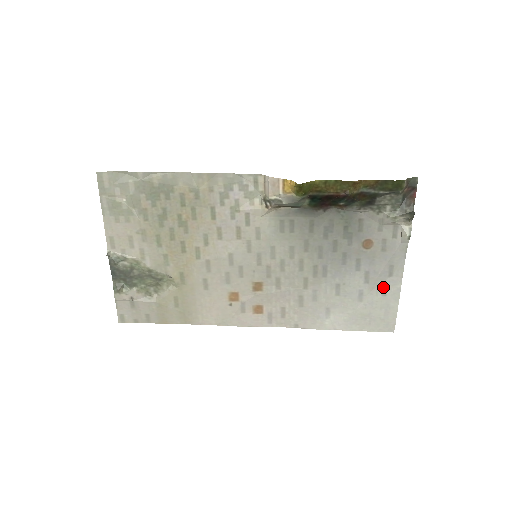
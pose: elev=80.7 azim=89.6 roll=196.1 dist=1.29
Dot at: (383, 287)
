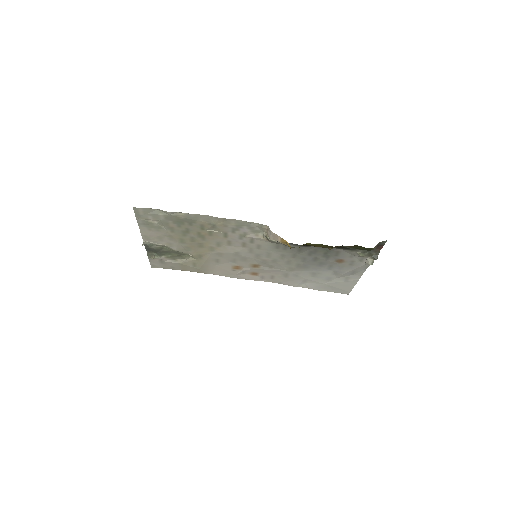
Dot at: (346, 278)
